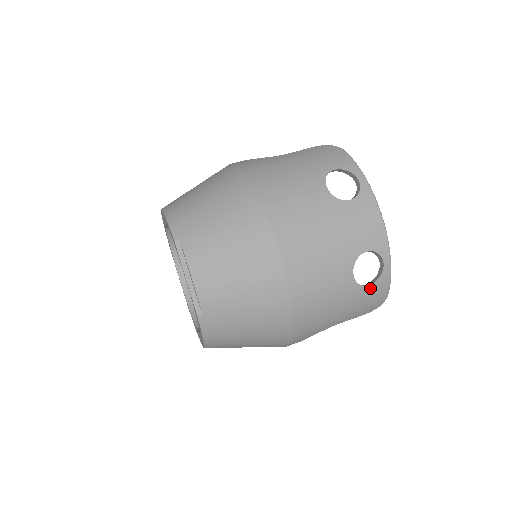
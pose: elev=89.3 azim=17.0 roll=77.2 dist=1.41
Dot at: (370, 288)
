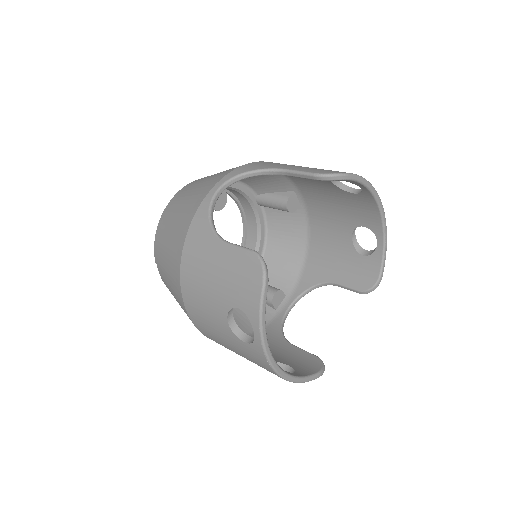
Dot at: occluded
